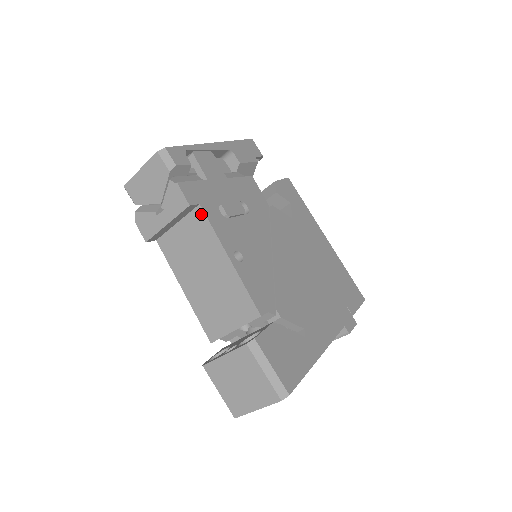
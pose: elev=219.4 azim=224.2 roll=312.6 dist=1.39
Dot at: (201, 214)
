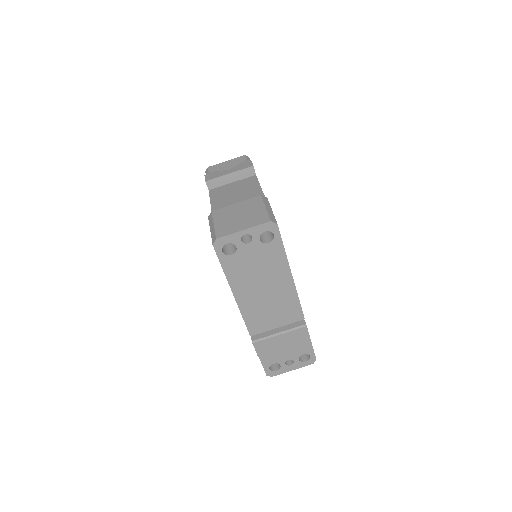
Dot at: (254, 178)
